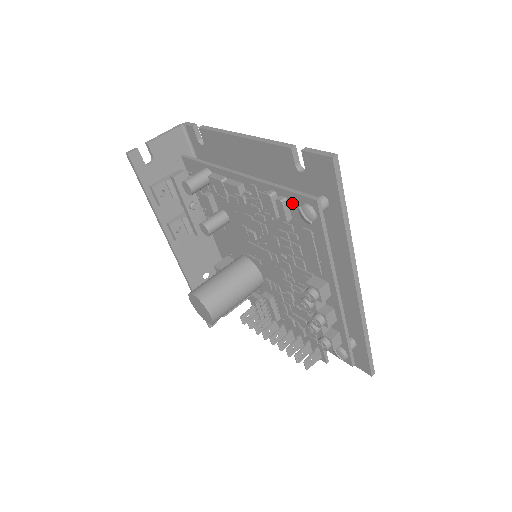
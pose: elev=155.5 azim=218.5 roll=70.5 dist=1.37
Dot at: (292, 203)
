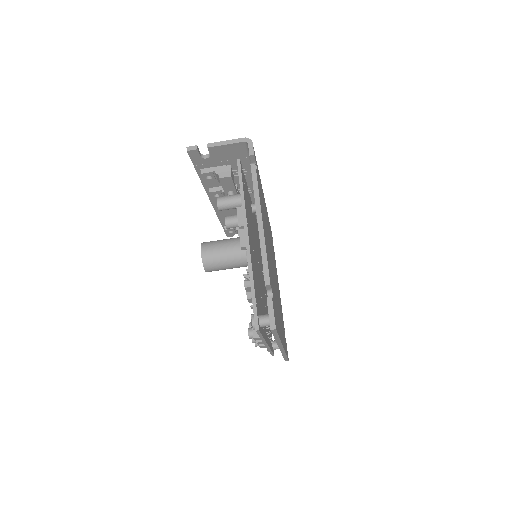
Dot at: occluded
